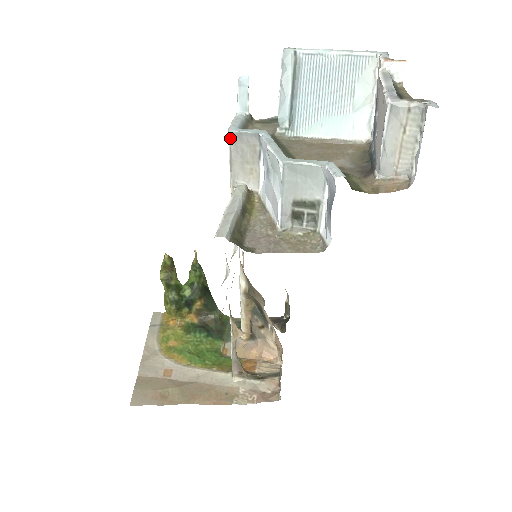
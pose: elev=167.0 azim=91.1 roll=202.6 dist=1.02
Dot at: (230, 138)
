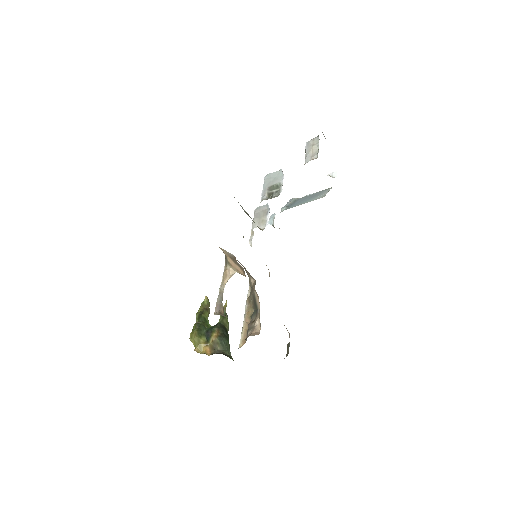
Dot at: (255, 211)
